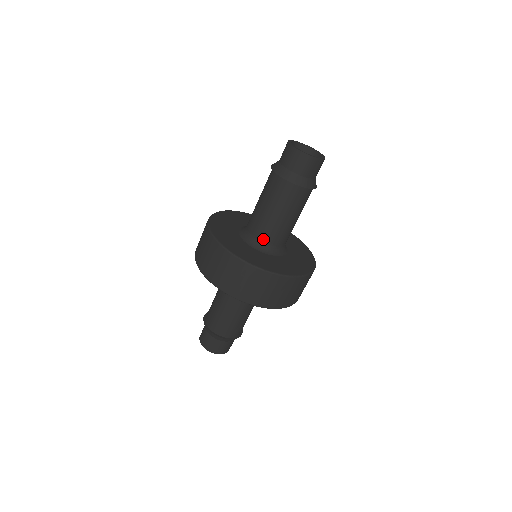
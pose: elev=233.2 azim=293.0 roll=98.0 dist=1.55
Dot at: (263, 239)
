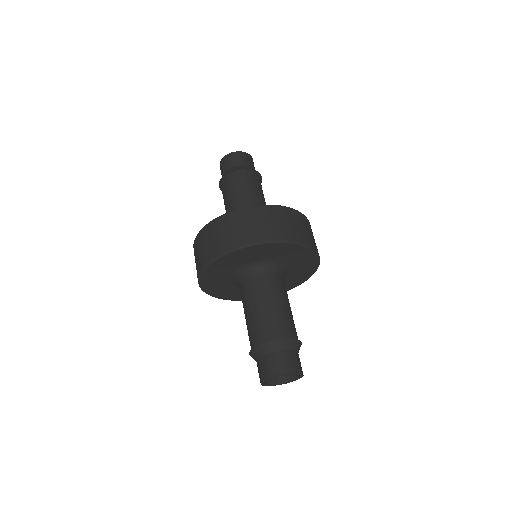
Dot at: occluded
